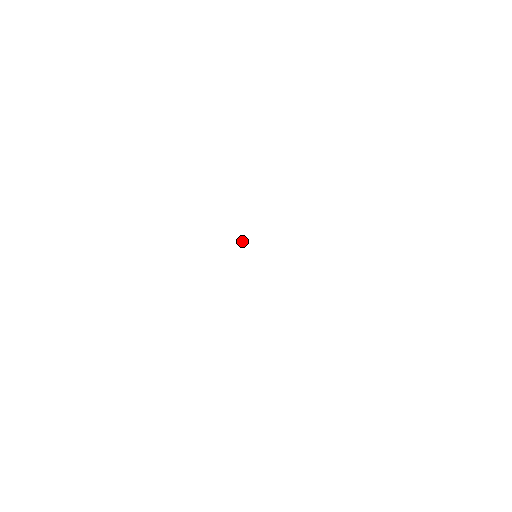
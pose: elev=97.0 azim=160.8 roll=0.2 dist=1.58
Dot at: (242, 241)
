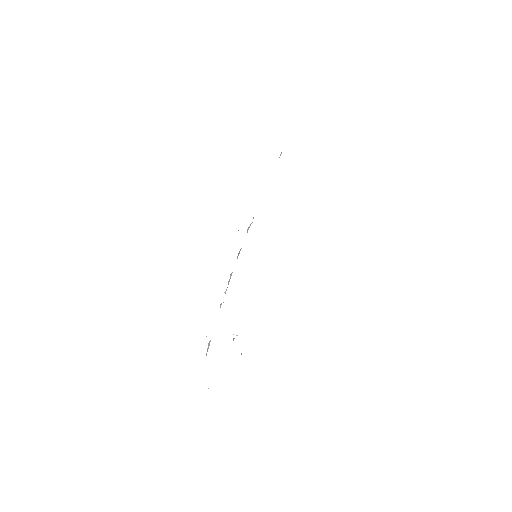
Dot at: occluded
